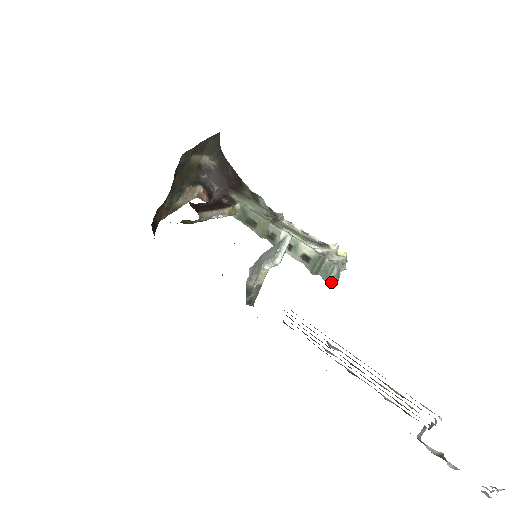
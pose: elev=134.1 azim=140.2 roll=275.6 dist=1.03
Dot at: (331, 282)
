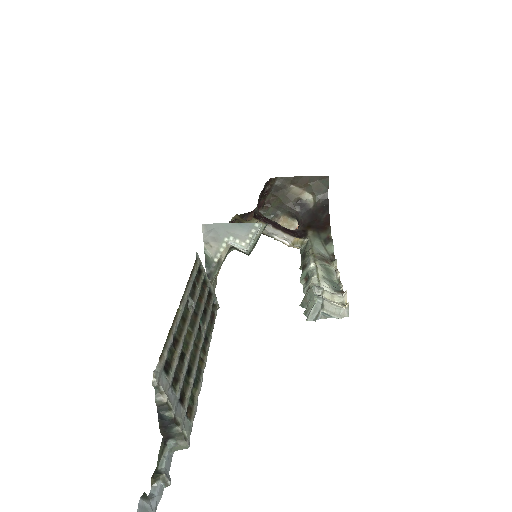
Dot at: (307, 317)
